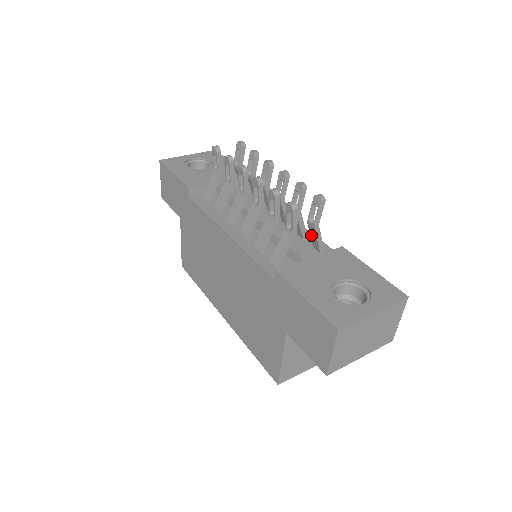
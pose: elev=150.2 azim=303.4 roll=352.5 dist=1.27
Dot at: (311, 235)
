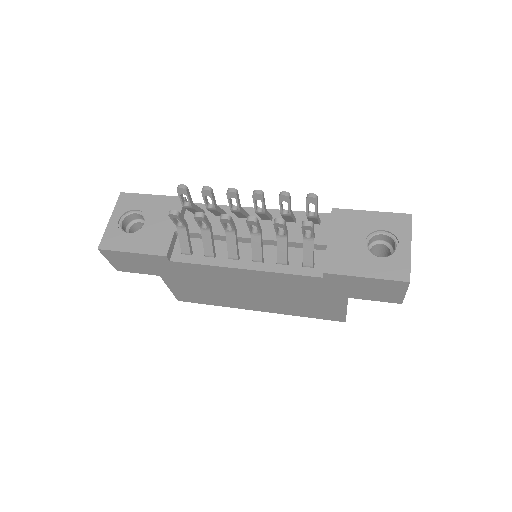
Dot at: (310, 220)
